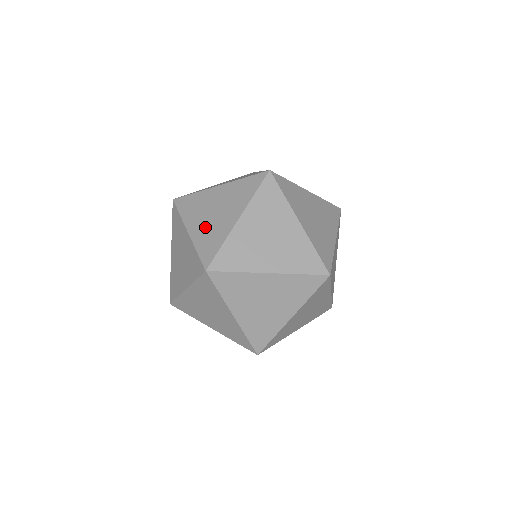
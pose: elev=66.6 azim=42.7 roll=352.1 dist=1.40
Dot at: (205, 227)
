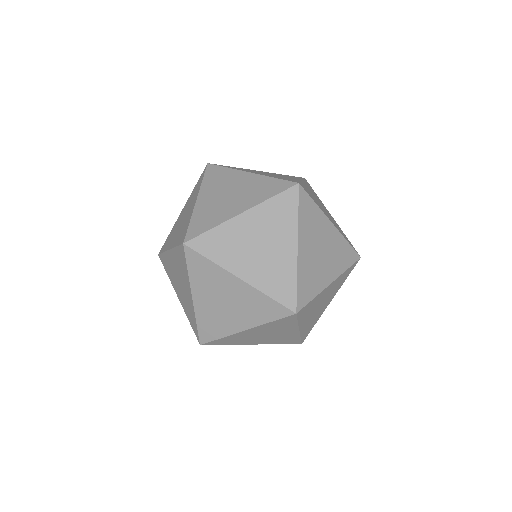
Dot at: (178, 232)
